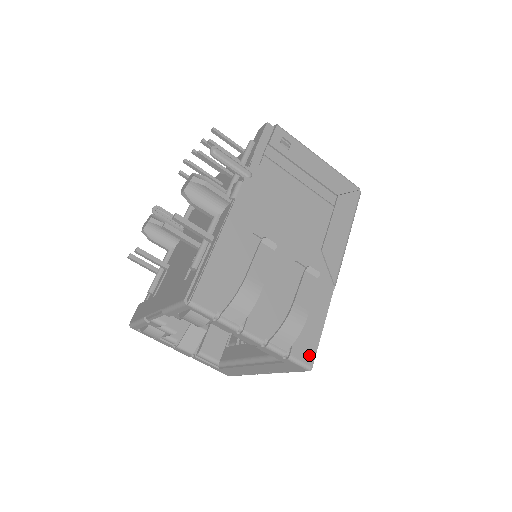
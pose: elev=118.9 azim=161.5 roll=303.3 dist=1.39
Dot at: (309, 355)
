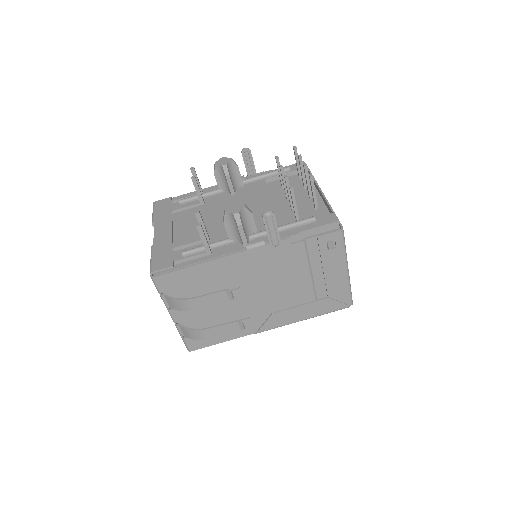
Dot at: (196, 347)
